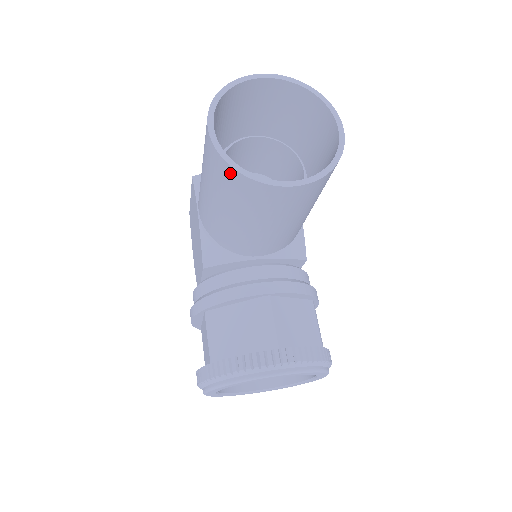
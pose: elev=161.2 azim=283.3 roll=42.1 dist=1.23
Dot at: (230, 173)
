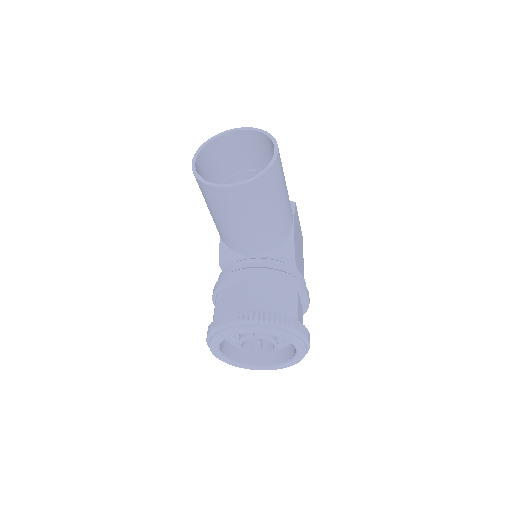
Dot at: (200, 184)
